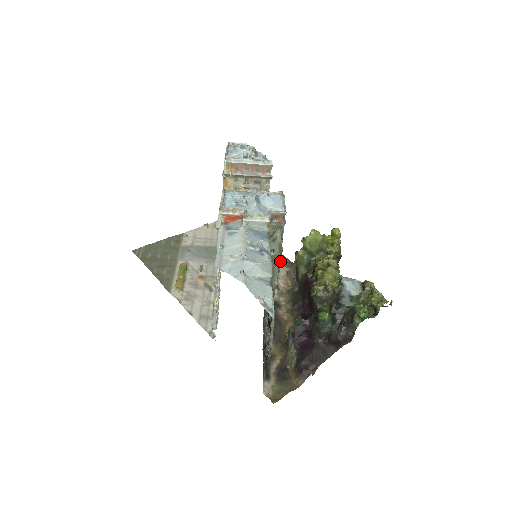
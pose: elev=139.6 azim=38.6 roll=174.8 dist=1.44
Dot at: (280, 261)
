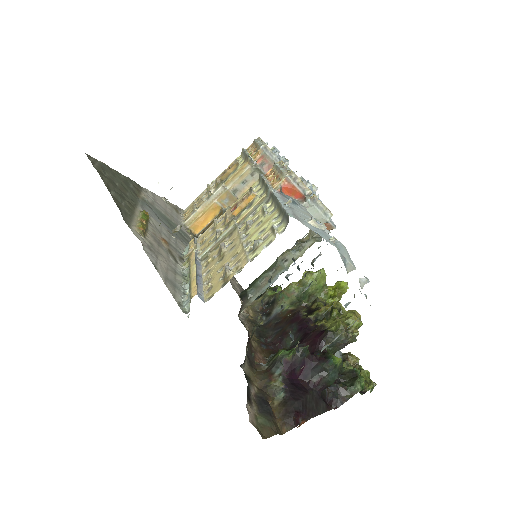
Dot at: occluded
